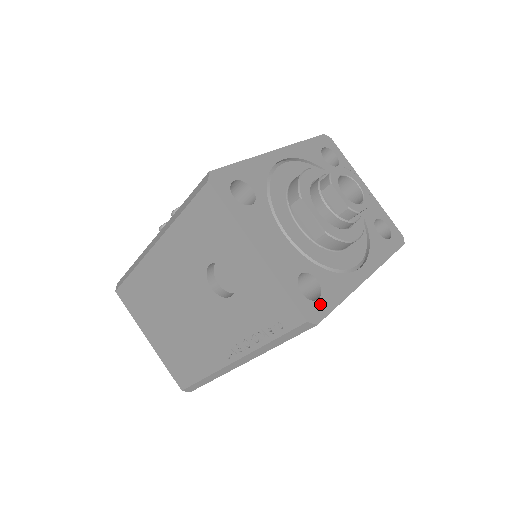
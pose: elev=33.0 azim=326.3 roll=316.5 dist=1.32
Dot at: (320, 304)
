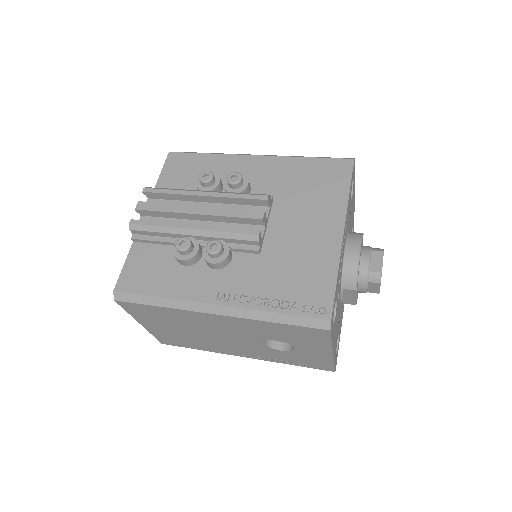
Dot at: occluded
